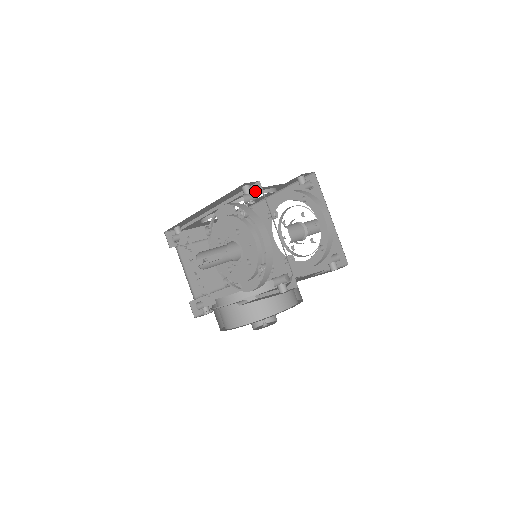
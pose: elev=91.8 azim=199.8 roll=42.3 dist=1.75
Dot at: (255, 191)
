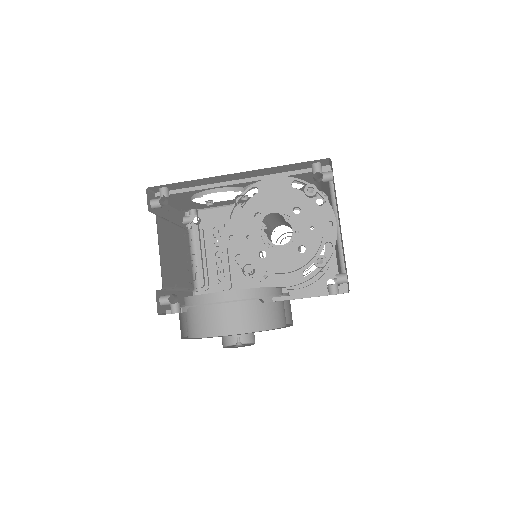
Dot at: (302, 178)
